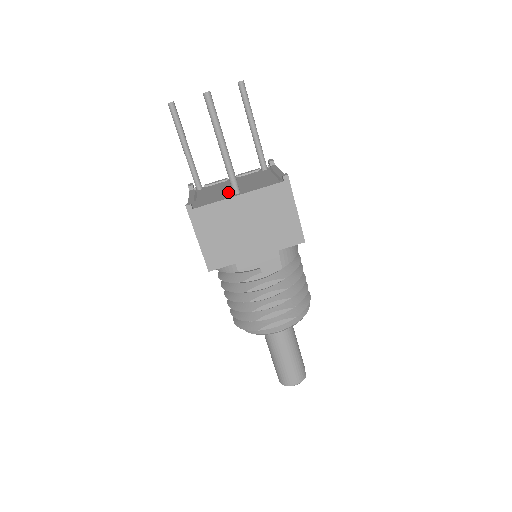
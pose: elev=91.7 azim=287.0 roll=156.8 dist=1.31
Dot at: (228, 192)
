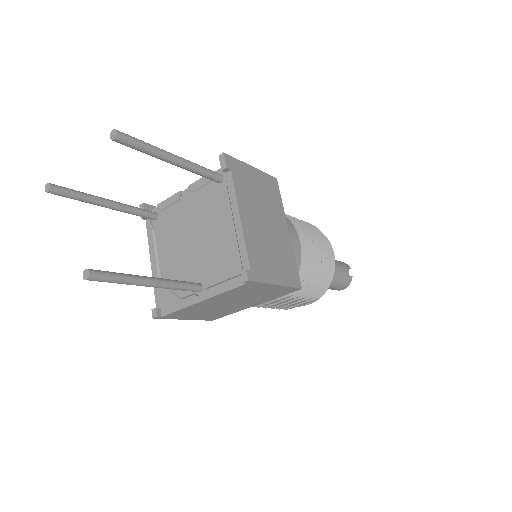
Dot at: (189, 268)
